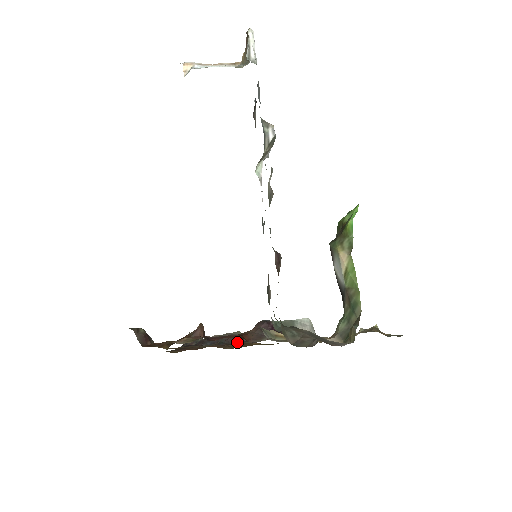
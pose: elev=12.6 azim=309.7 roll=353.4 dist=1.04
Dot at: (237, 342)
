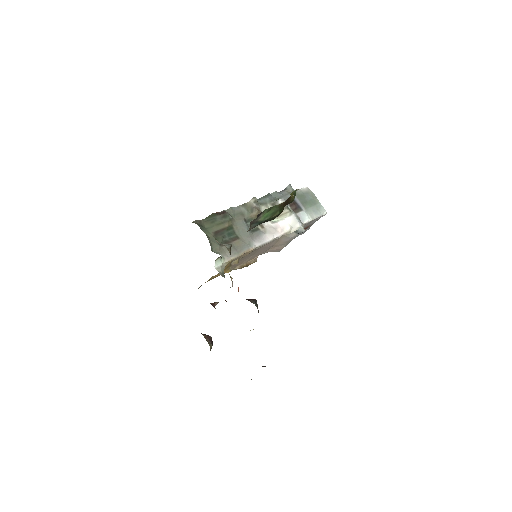
Dot at: occluded
